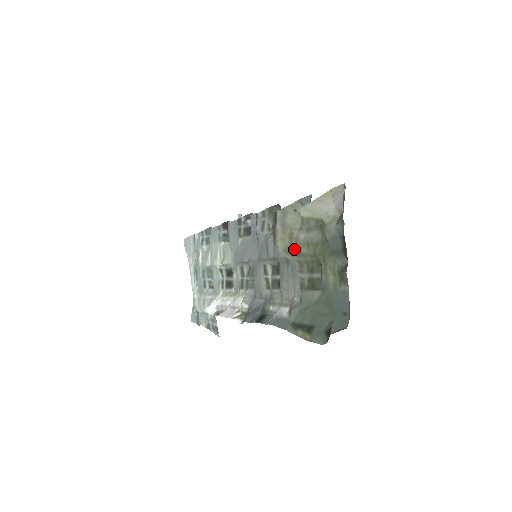
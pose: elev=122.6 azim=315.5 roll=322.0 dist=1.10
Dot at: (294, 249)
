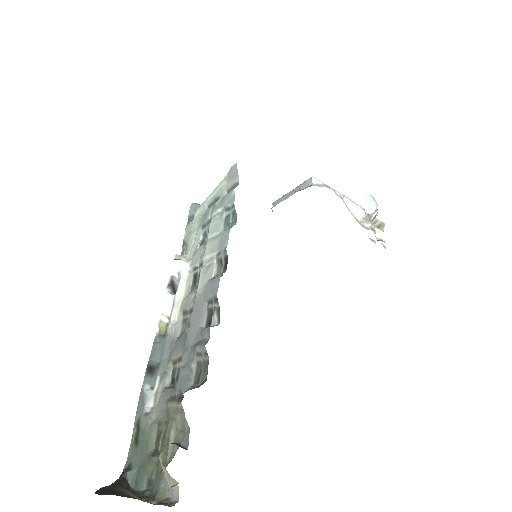
Dot at: (168, 421)
